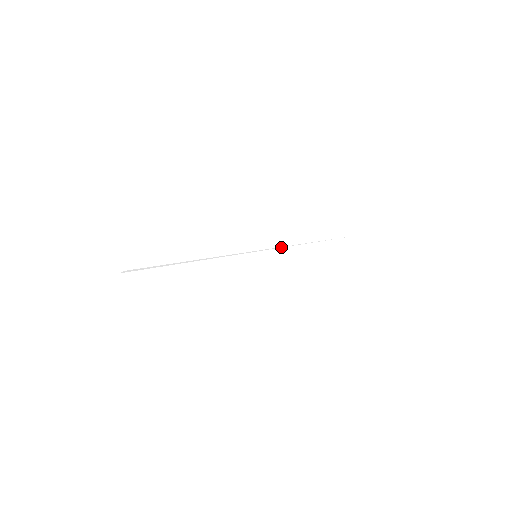
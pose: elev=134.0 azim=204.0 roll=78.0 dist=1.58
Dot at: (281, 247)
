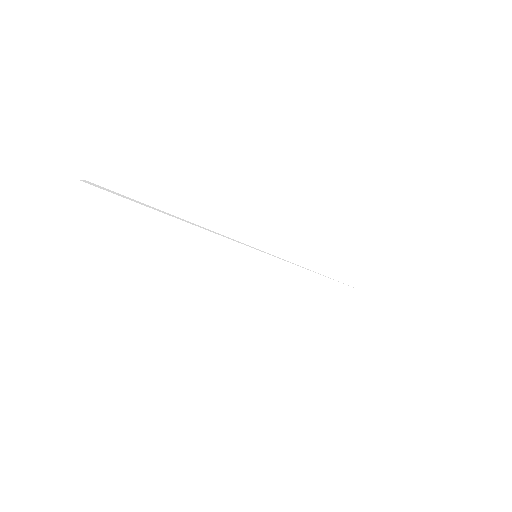
Dot at: occluded
